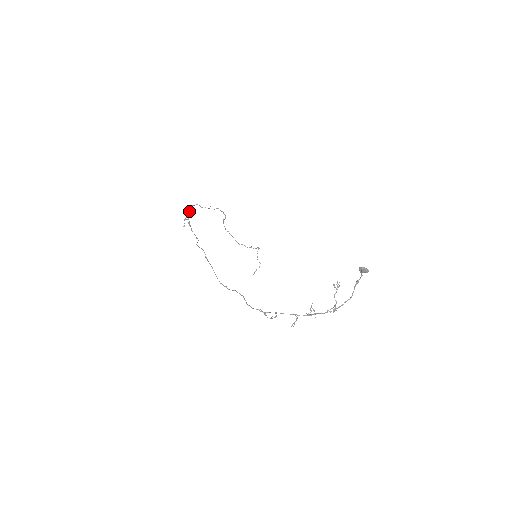
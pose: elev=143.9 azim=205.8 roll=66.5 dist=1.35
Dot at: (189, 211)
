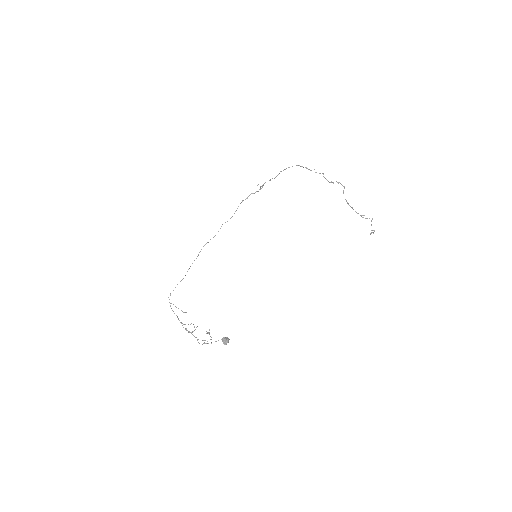
Dot at: (278, 174)
